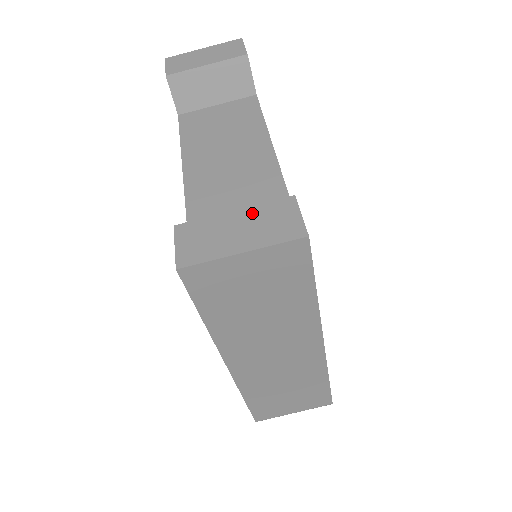
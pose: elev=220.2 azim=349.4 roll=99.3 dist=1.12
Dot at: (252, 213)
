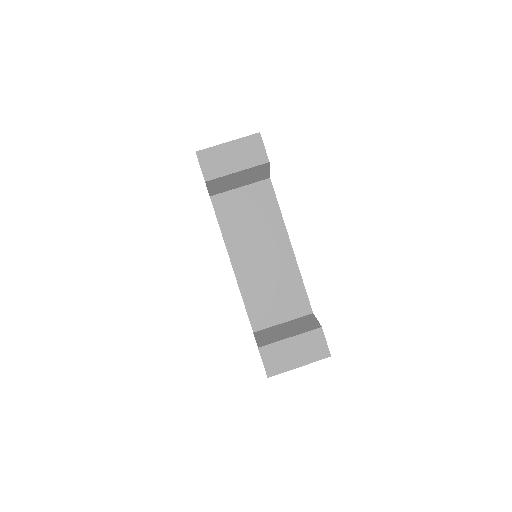
Dot at: (300, 340)
